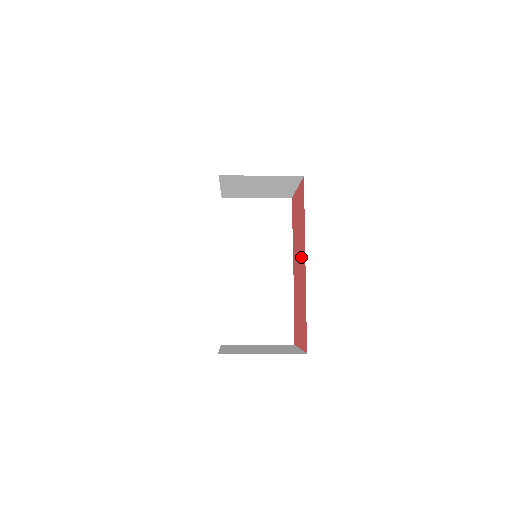
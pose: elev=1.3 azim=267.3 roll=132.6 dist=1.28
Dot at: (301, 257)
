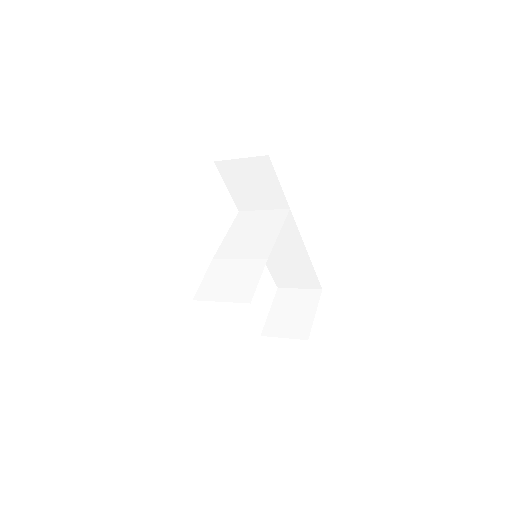
Dot at: occluded
